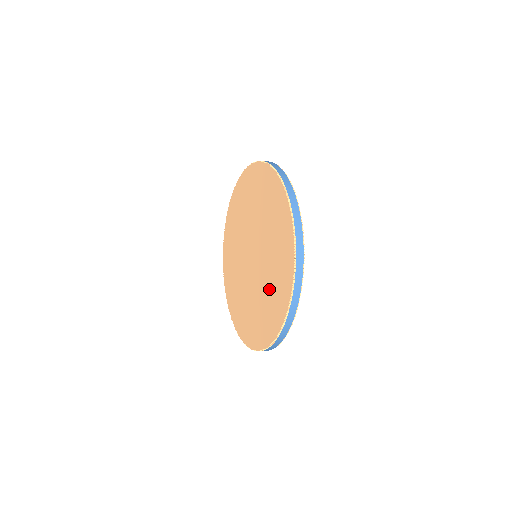
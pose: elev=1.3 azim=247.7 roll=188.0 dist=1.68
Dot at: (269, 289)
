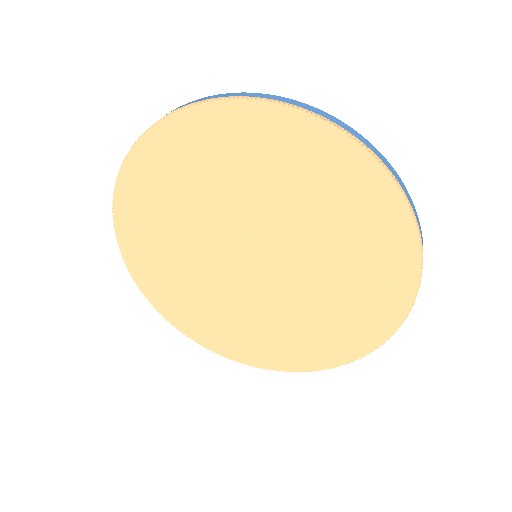
Dot at: (340, 291)
